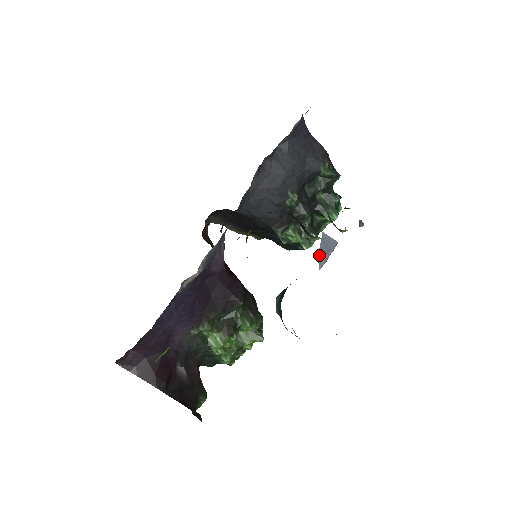
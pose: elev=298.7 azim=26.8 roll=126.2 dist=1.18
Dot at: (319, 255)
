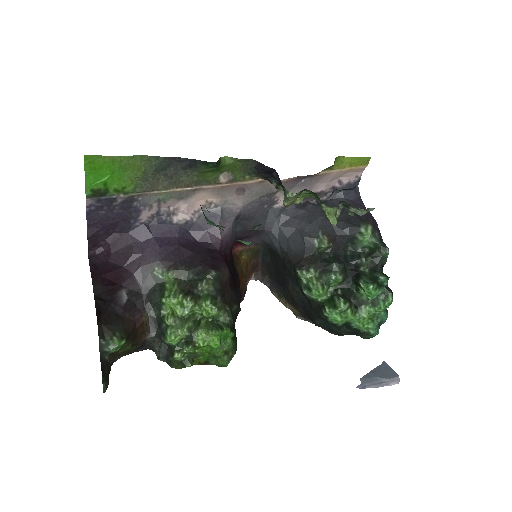
Dot at: (366, 375)
